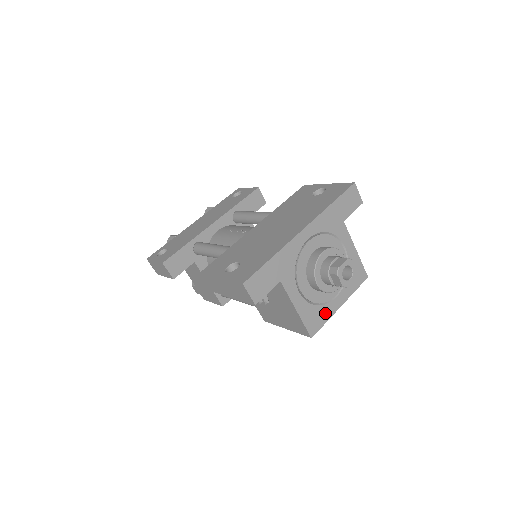
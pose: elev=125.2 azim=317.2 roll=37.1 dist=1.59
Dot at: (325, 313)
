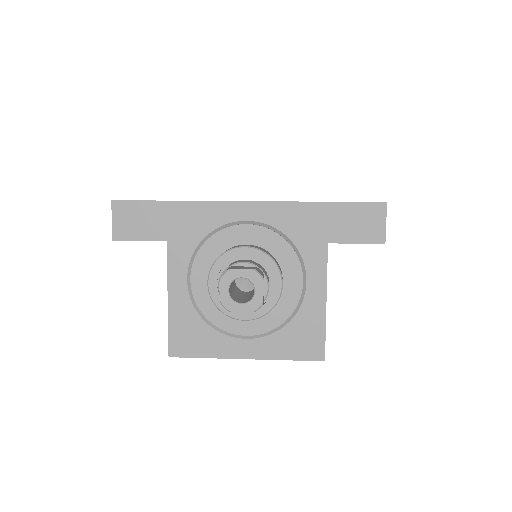
Dot at: (212, 344)
